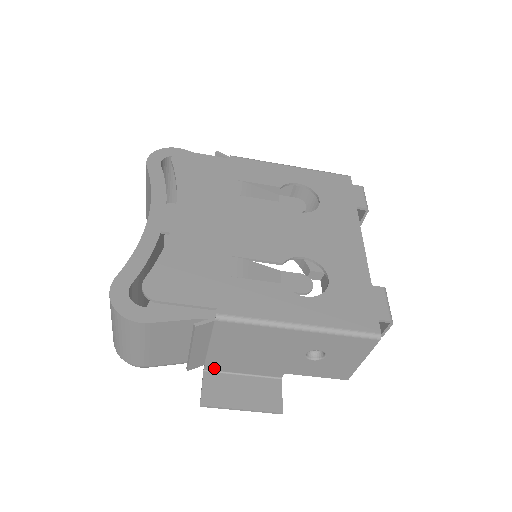
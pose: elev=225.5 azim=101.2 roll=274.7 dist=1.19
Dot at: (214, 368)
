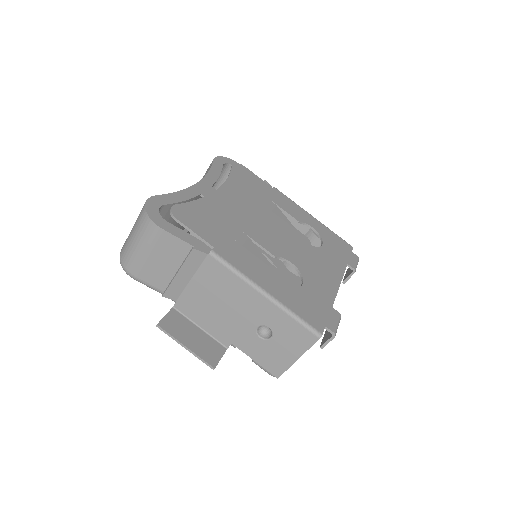
Dot at: (182, 309)
